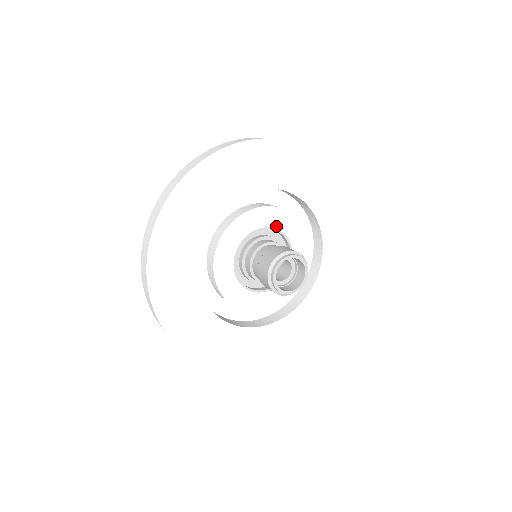
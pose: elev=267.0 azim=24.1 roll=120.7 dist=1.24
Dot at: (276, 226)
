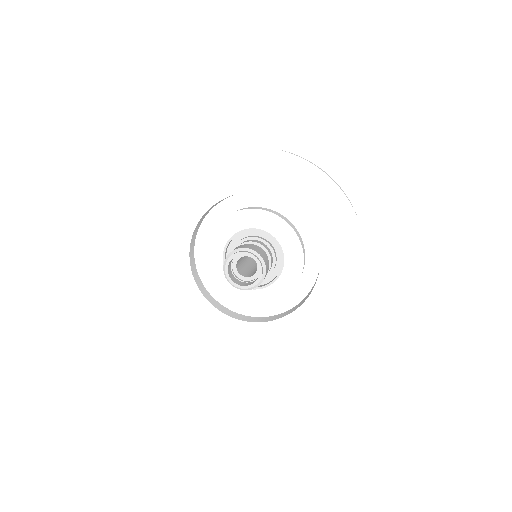
Dot at: (244, 227)
